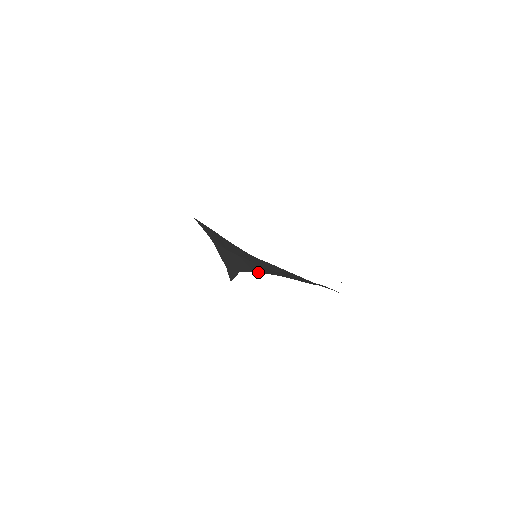
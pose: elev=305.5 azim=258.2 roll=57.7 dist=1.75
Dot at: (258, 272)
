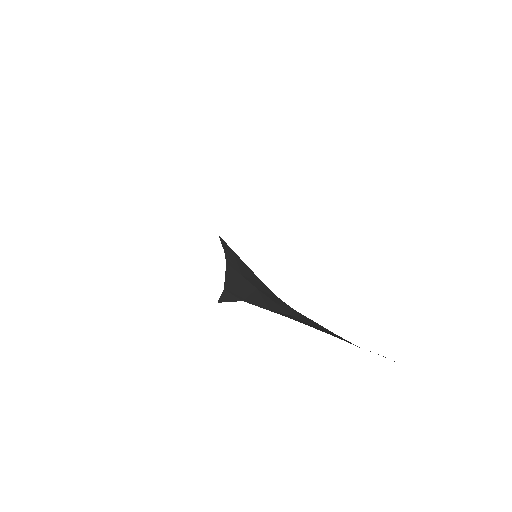
Dot at: (275, 312)
